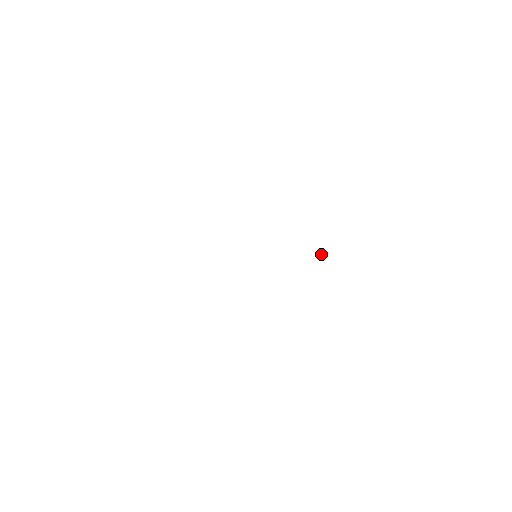
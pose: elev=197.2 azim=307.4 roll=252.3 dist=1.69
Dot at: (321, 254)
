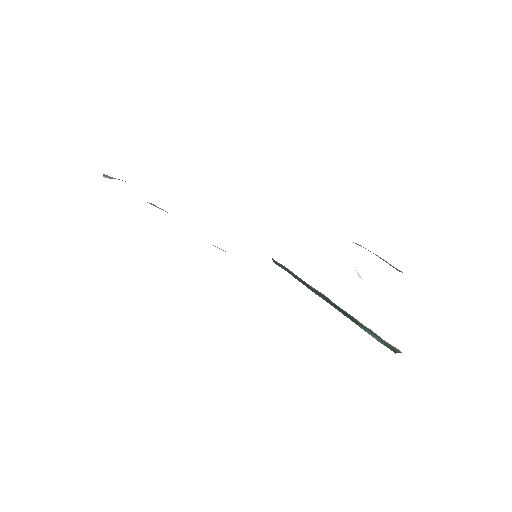
Dot at: occluded
